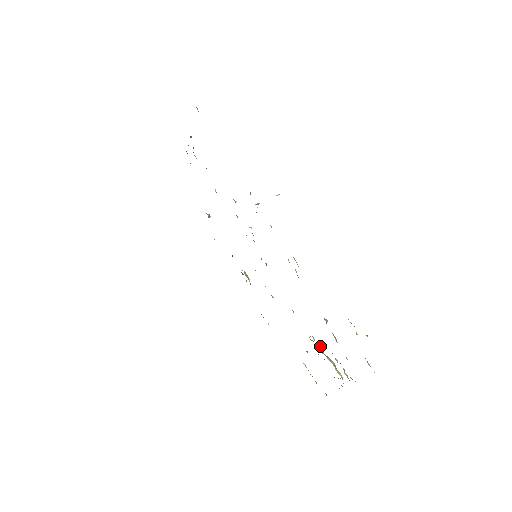
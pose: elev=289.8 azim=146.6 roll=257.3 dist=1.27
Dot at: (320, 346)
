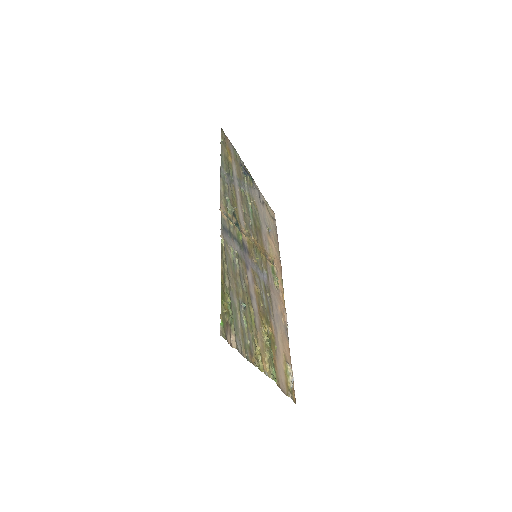
Dot at: (266, 337)
